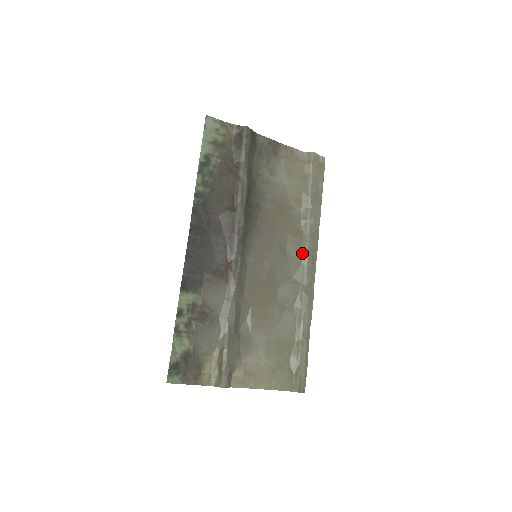
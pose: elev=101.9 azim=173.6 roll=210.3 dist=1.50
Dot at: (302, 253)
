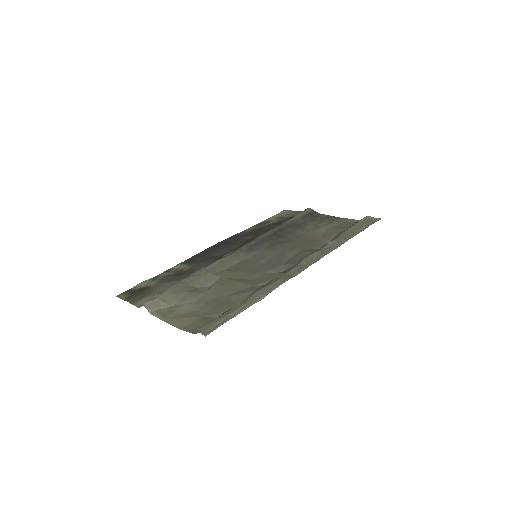
Dot at: (303, 258)
